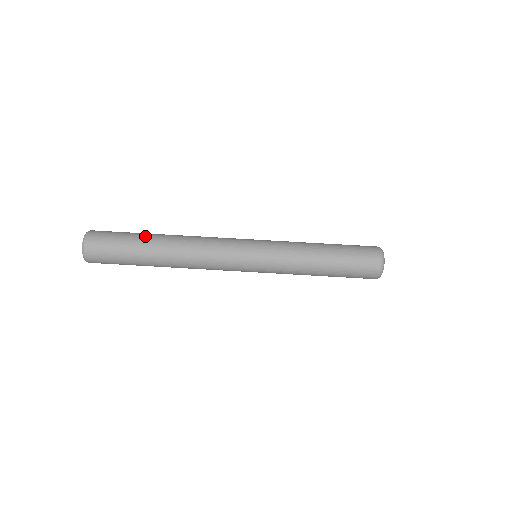
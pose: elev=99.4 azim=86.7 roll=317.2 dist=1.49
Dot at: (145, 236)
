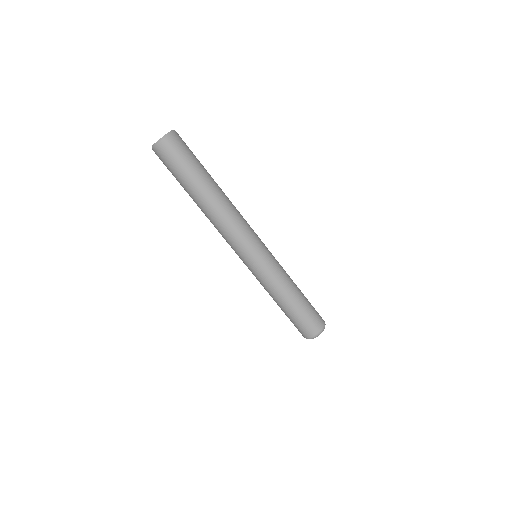
Dot at: (206, 175)
